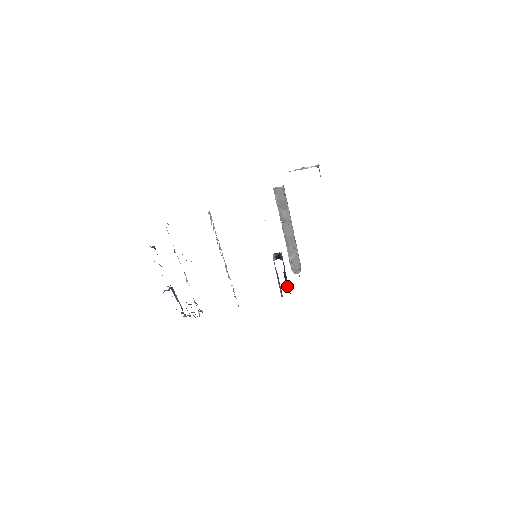
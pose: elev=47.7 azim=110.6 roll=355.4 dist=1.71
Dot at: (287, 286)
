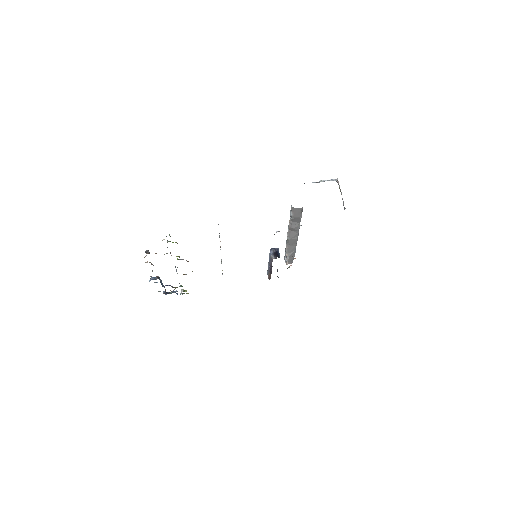
Dot at: occluded
